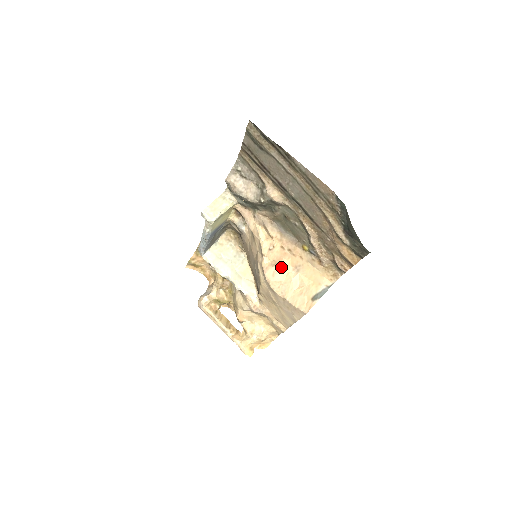
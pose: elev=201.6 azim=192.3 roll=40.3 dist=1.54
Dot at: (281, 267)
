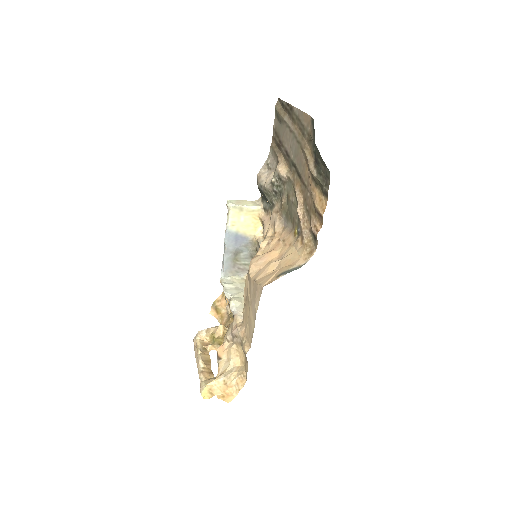
Dot at: (268, 255)
